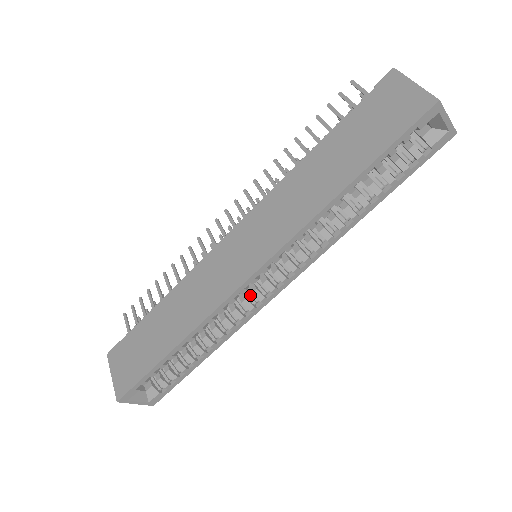
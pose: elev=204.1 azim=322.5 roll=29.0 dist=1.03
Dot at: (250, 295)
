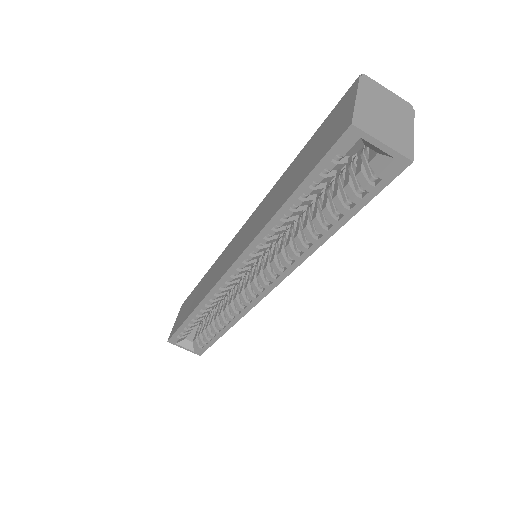
Dot at: occluded
